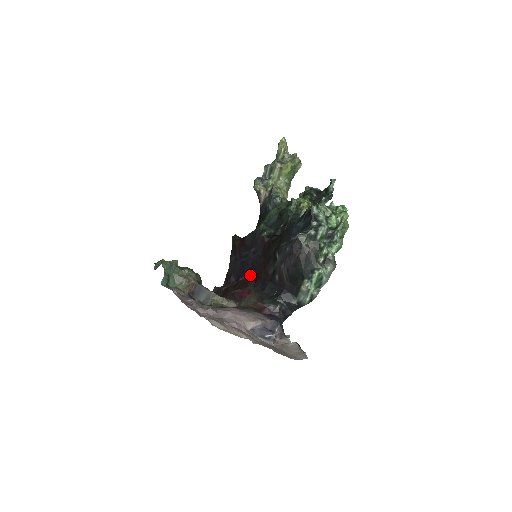
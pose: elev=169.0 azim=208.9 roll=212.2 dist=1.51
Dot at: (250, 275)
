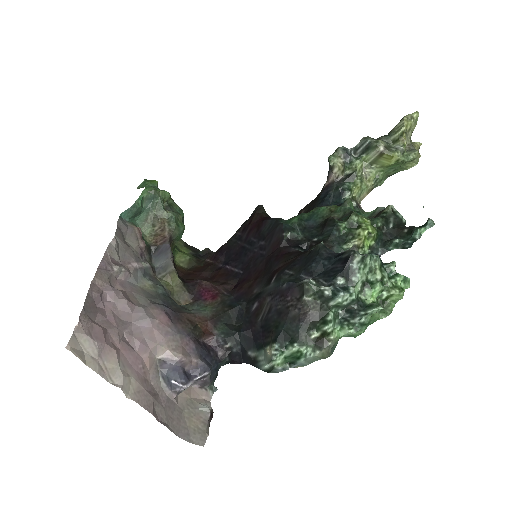
Dot at: (238, 271)
